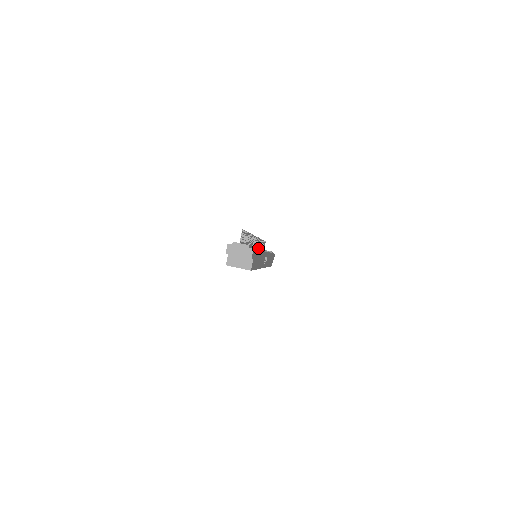
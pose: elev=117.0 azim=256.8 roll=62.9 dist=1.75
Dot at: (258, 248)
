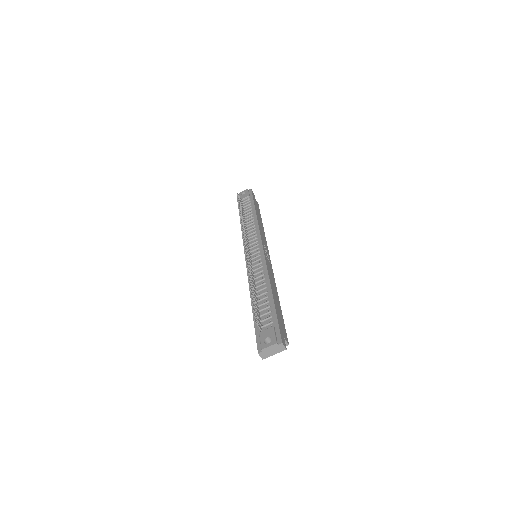
Dot at: (246, 231)
